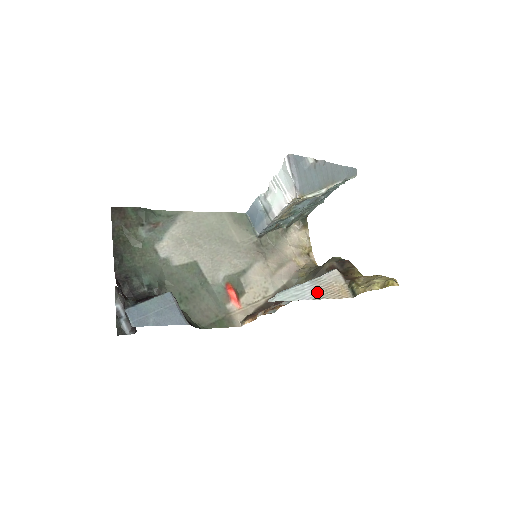
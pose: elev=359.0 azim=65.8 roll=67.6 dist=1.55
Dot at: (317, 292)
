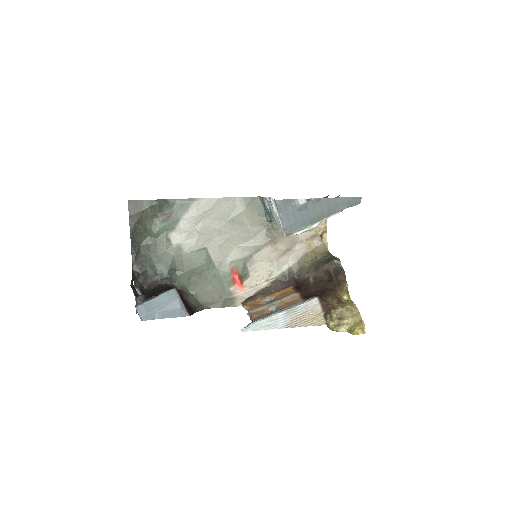
Dot at: (290, 321)
